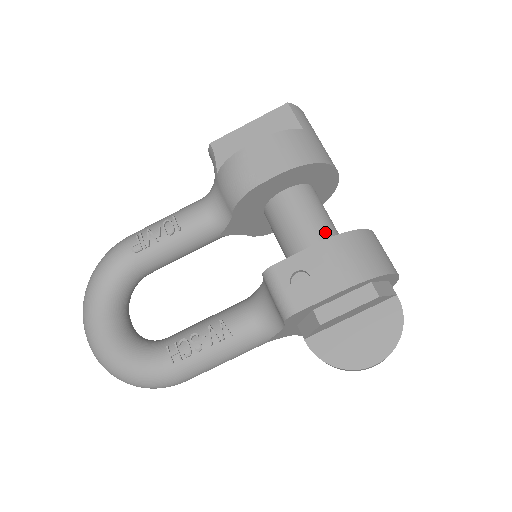
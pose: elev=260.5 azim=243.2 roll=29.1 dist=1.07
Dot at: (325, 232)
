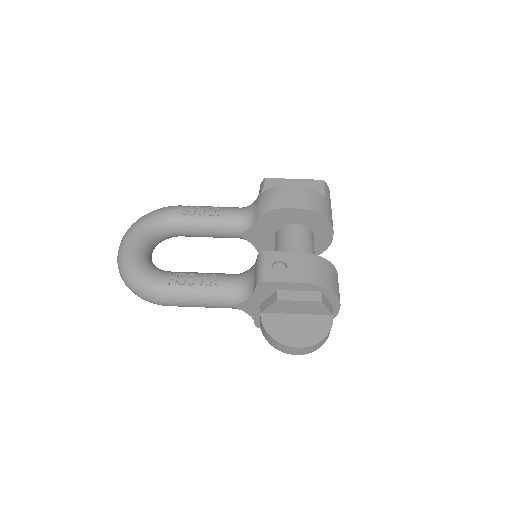
Dot at: occluded
